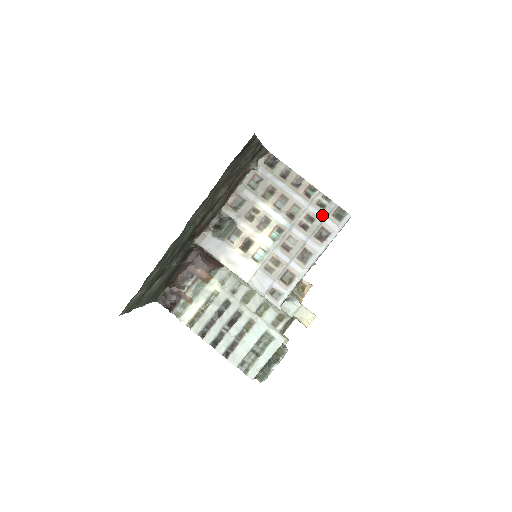
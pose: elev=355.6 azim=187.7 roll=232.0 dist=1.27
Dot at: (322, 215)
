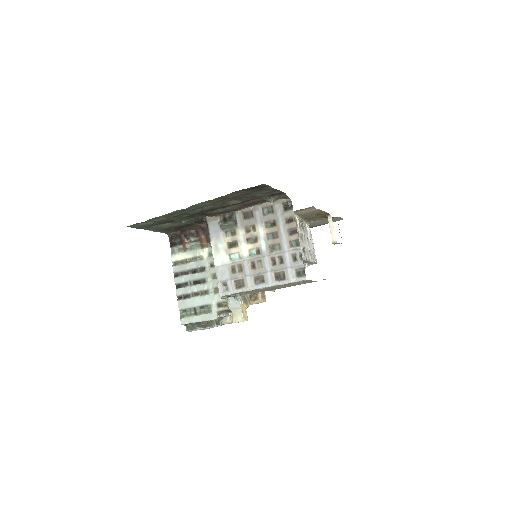
Dot at: (289, 264)
